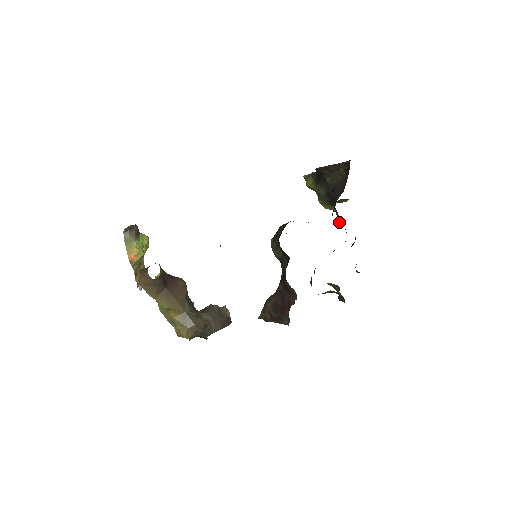
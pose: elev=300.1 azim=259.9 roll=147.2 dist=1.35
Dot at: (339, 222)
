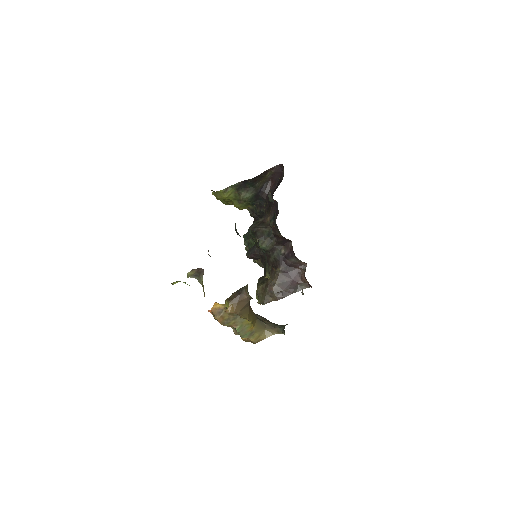
Dot at: (261, 214)
